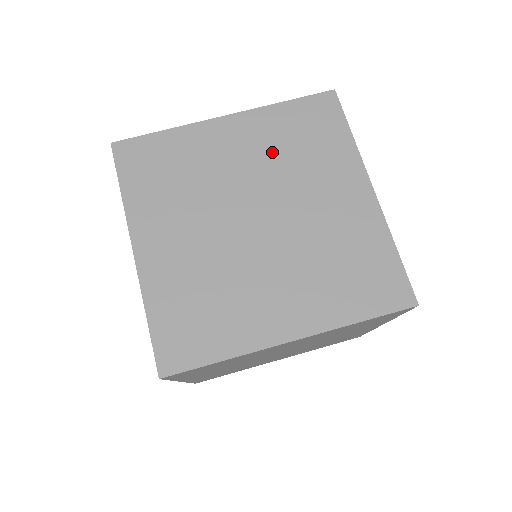
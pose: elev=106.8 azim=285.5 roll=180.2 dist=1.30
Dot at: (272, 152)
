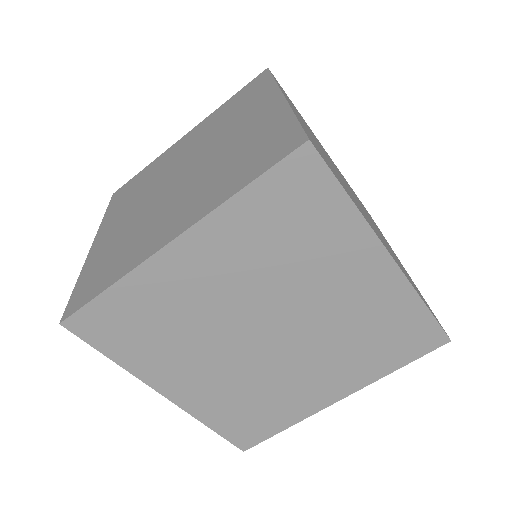
Dot at: (255, 262)
